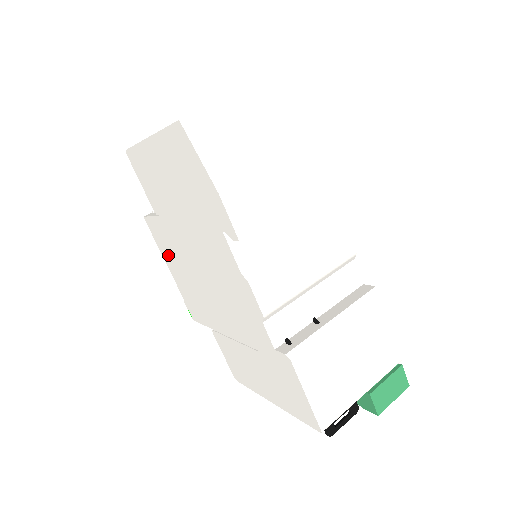
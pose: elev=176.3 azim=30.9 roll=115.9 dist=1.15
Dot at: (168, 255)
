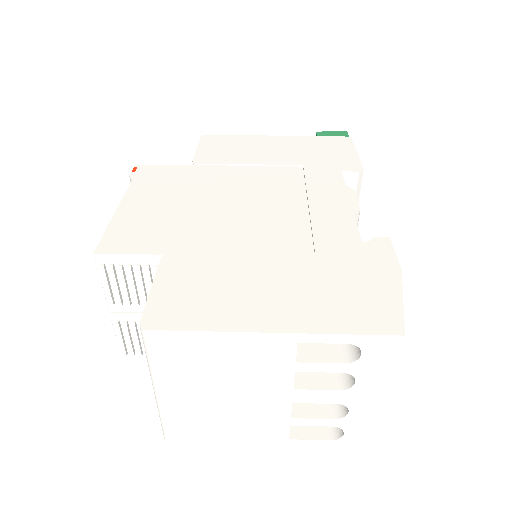
Dot at: occluded
